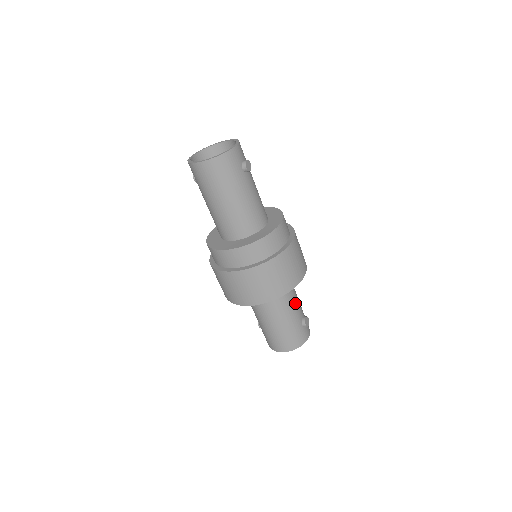
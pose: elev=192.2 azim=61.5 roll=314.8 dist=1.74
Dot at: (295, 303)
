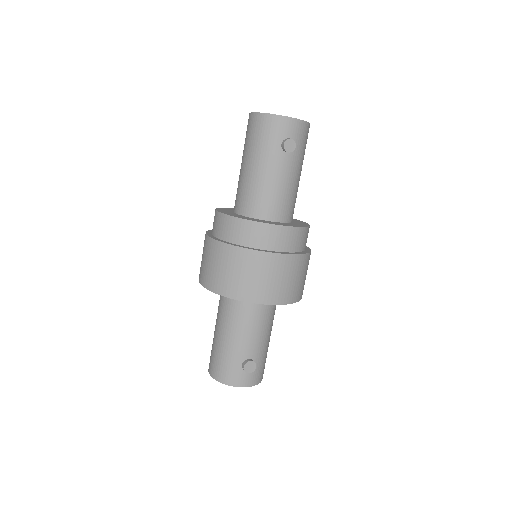
Dot at: (251, 333)
